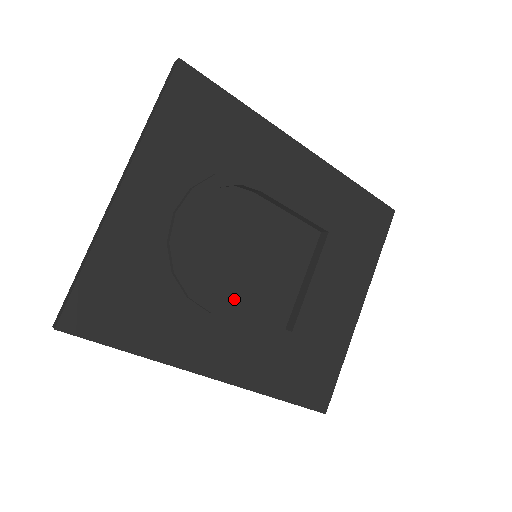
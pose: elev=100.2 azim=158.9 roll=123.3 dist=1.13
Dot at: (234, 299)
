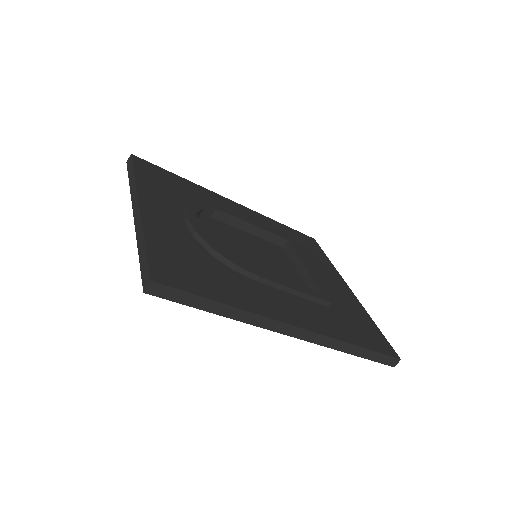
Dot at: occluded
